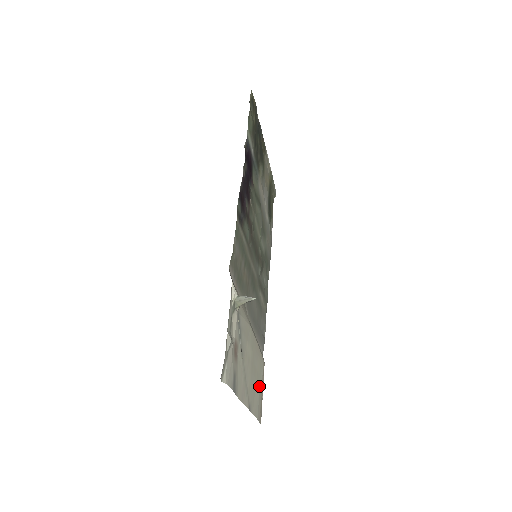
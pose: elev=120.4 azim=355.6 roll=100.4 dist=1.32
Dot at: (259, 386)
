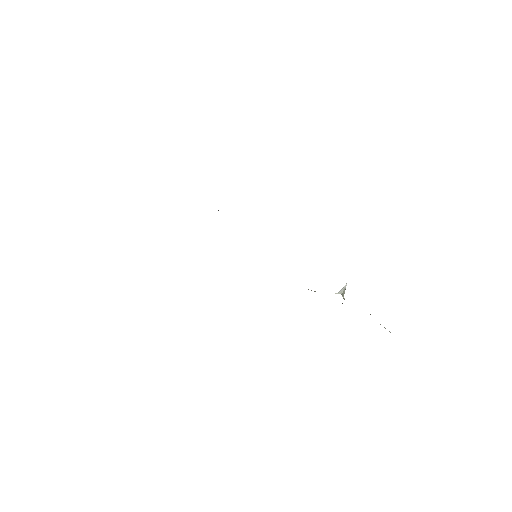
Dot at: occluded
